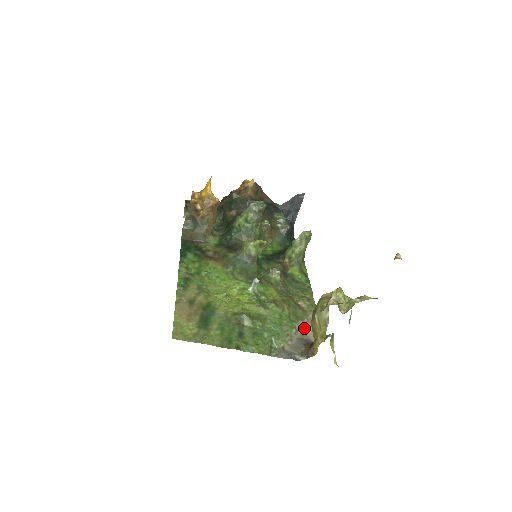
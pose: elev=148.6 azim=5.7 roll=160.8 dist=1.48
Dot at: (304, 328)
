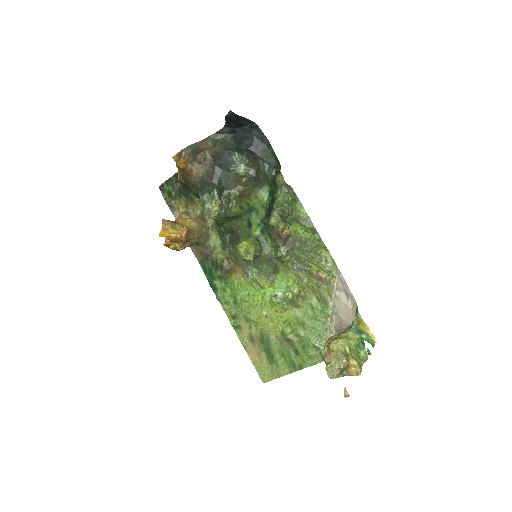
Dot at: (336, 306)
